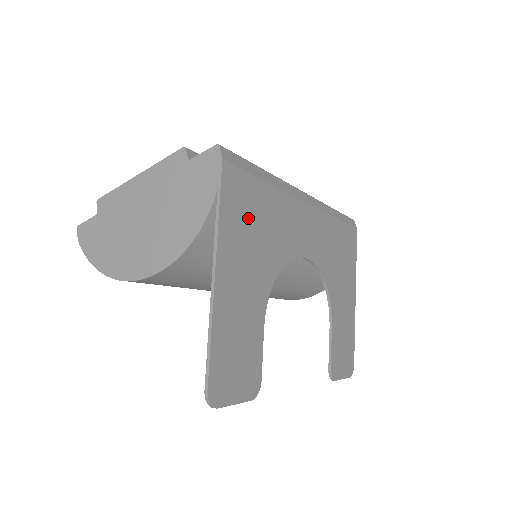
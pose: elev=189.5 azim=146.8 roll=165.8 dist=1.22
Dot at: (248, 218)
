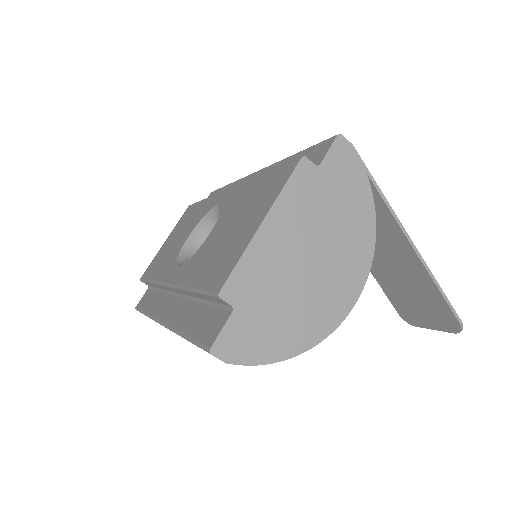
Dot at: occluded
